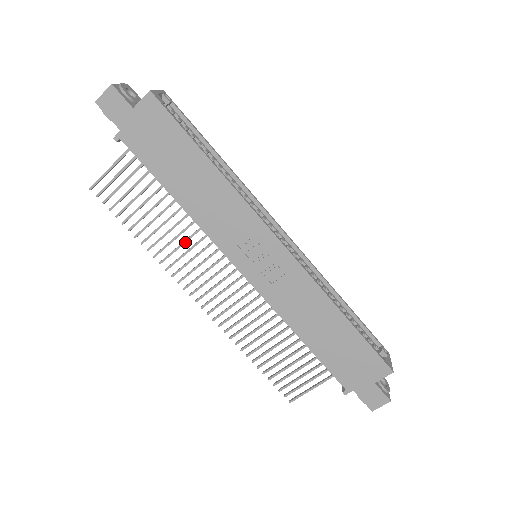
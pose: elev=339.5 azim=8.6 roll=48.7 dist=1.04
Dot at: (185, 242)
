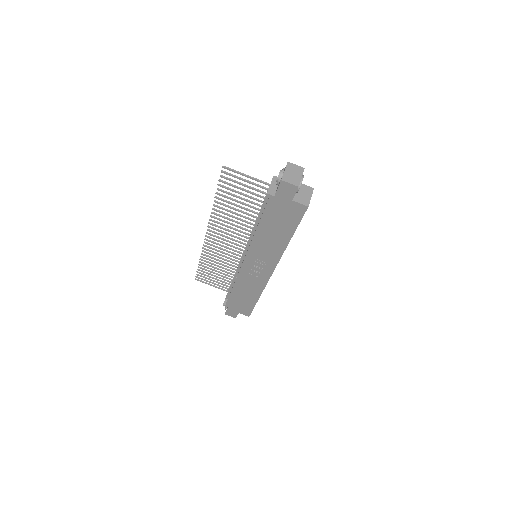
Dot at: (235, 222)
